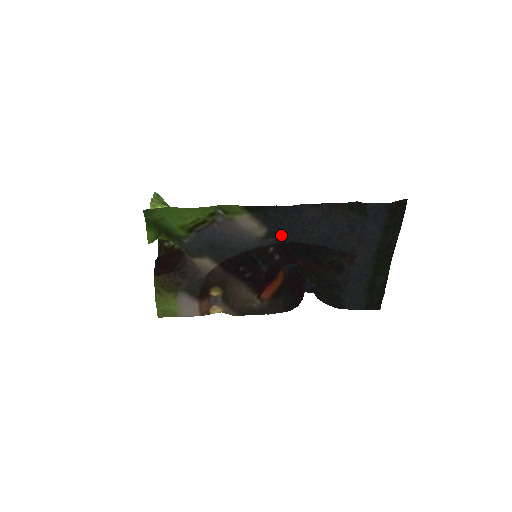
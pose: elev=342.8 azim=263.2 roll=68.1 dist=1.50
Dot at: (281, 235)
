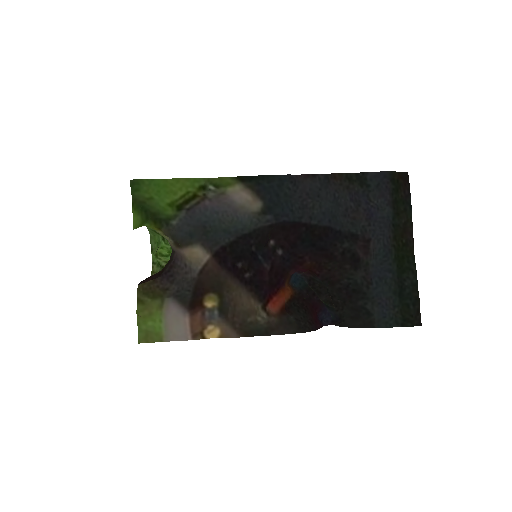
Dot at: (279, 212)
